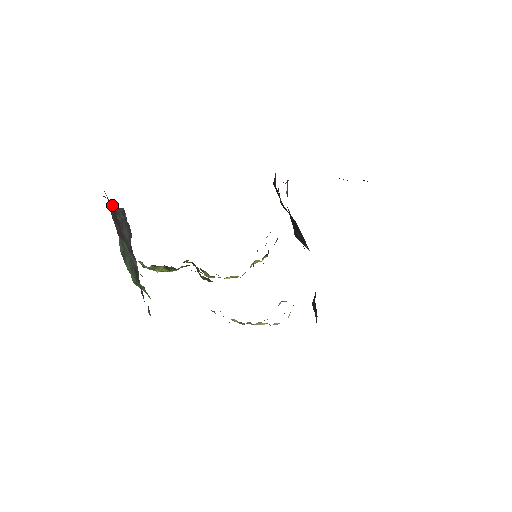
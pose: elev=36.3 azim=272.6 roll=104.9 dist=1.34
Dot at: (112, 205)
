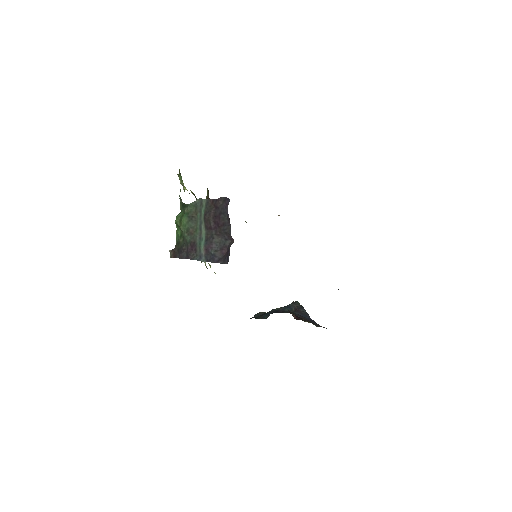
Dot at: (226, 219)
